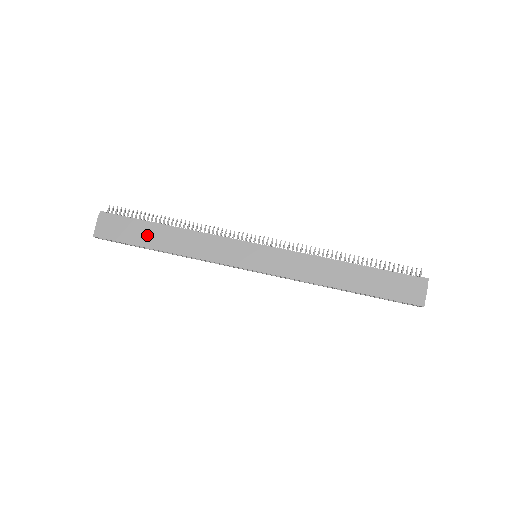
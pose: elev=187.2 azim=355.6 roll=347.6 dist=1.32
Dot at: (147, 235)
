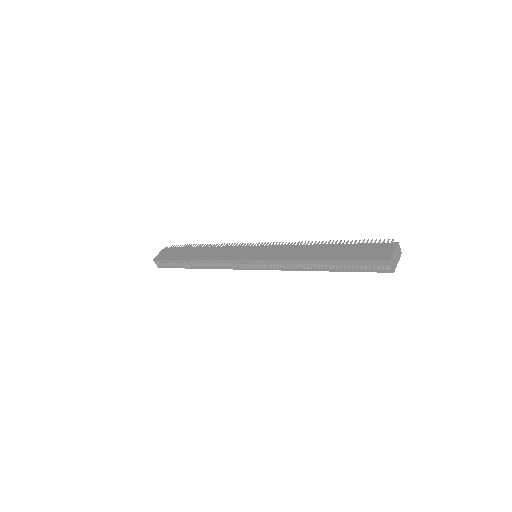
Dot at: (186, 253)
